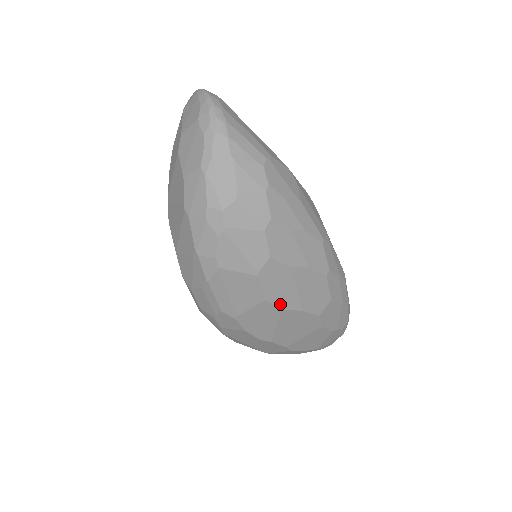
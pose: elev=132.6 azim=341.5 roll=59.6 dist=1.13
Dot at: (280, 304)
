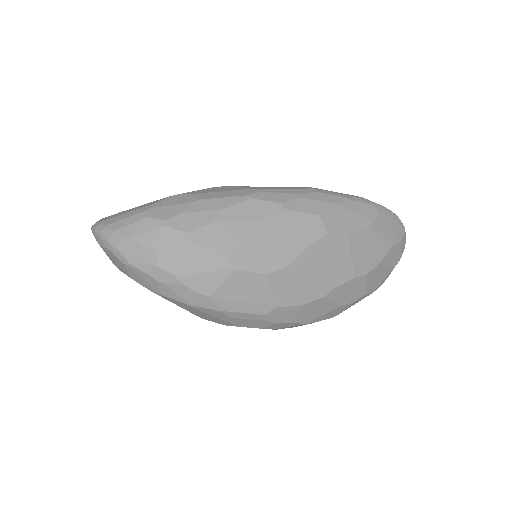
Dot at: (282, 264)
